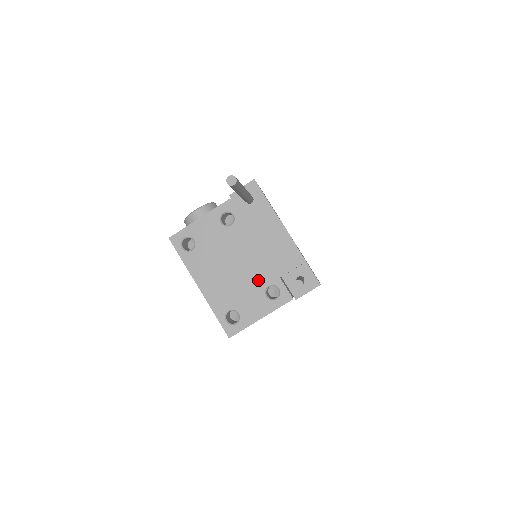
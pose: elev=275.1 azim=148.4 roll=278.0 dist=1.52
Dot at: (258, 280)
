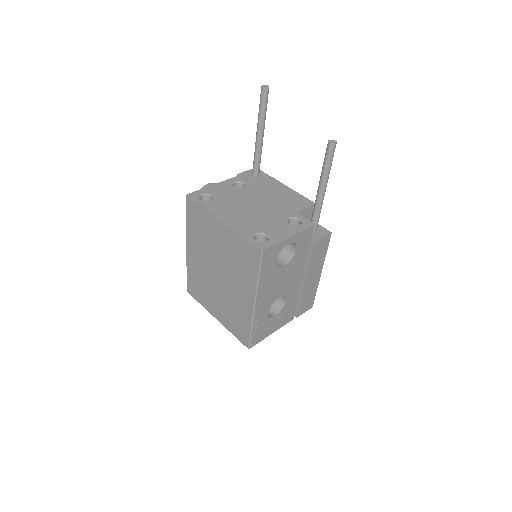
Dot at: (278, 215)
